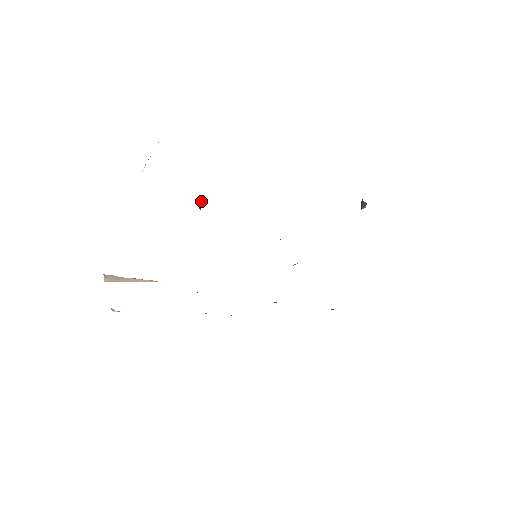
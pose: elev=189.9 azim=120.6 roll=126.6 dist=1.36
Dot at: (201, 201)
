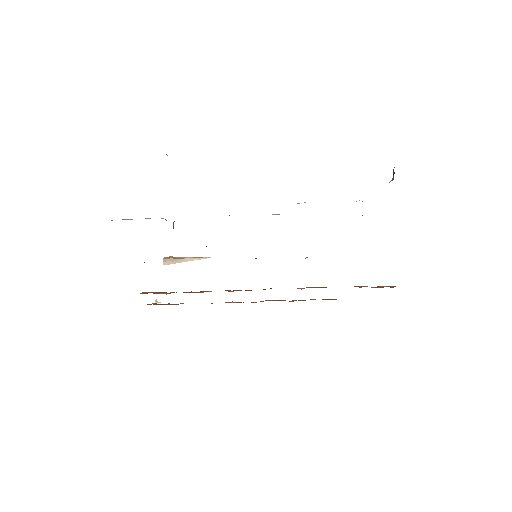
Dot at: (173, 222)
